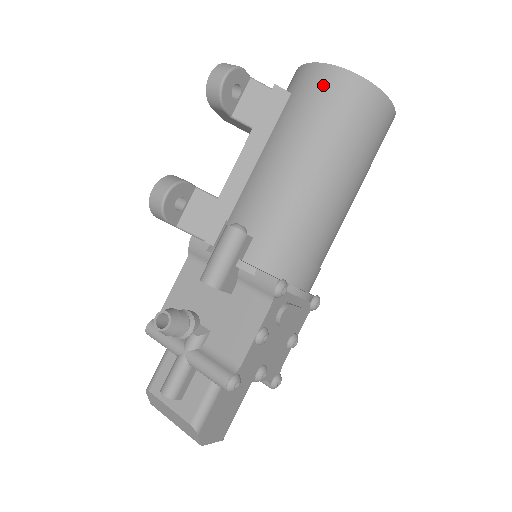
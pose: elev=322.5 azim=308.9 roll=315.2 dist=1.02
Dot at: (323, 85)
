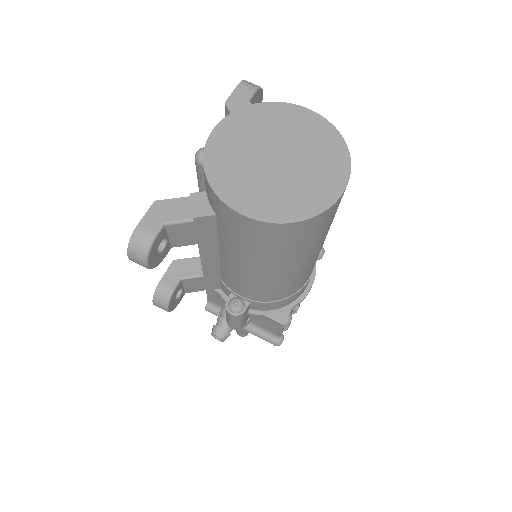
Dot at: (249, 232)
